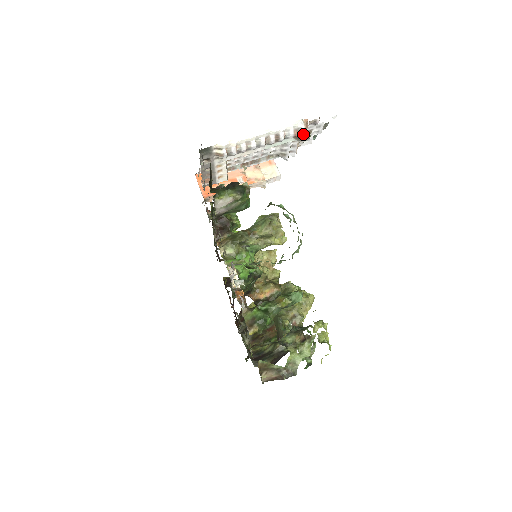
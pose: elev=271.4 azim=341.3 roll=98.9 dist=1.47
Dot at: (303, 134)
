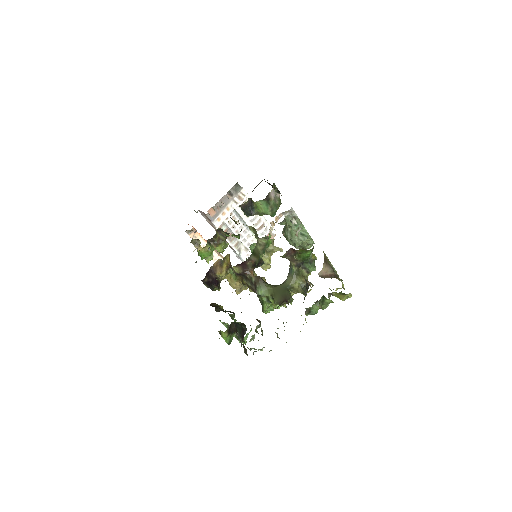
Dot at: (272, 238)
